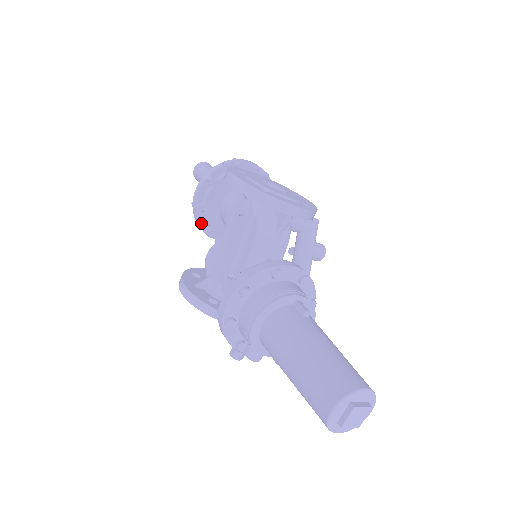
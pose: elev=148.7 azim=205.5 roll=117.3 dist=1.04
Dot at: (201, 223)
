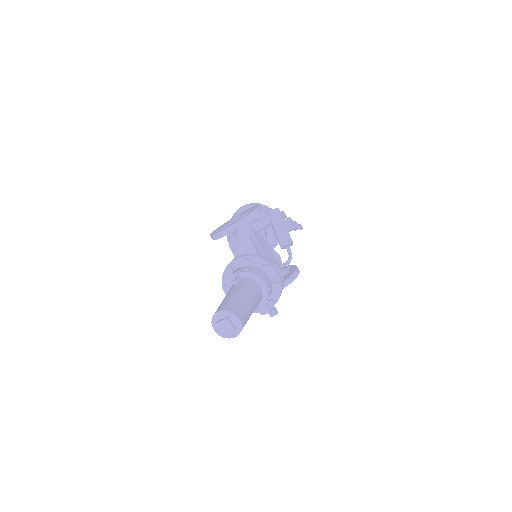
Dot at: occluded
